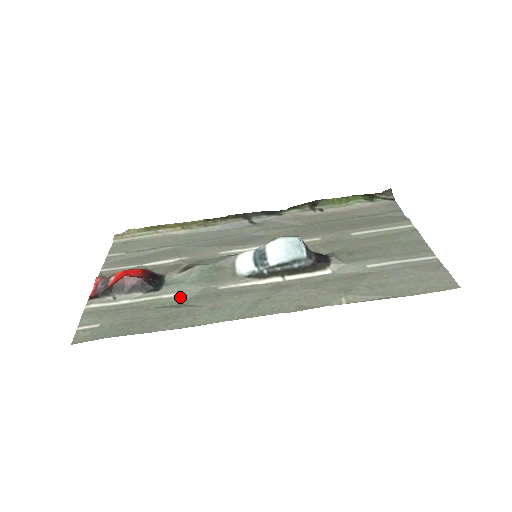
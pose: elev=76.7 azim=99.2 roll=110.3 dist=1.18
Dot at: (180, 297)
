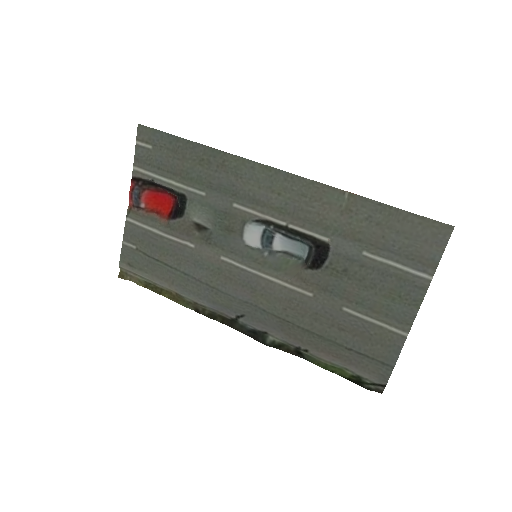
Dot at: (203, 190)
